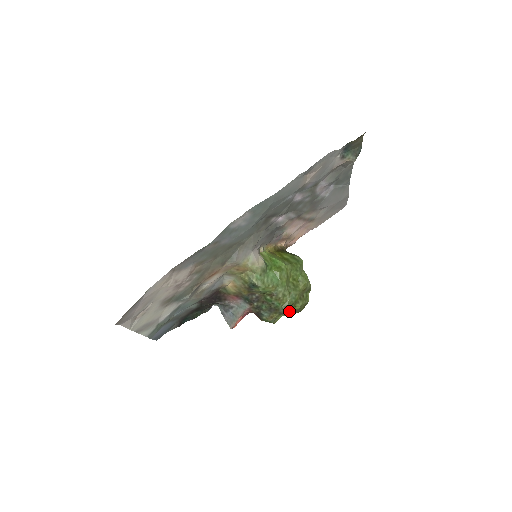
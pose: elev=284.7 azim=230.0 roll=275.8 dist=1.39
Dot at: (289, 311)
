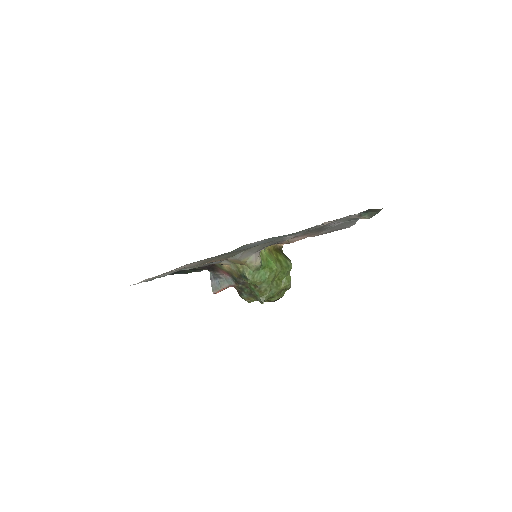
Dot at: occluded
